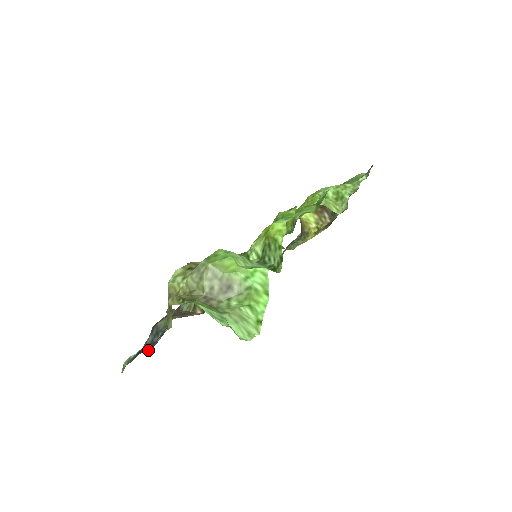
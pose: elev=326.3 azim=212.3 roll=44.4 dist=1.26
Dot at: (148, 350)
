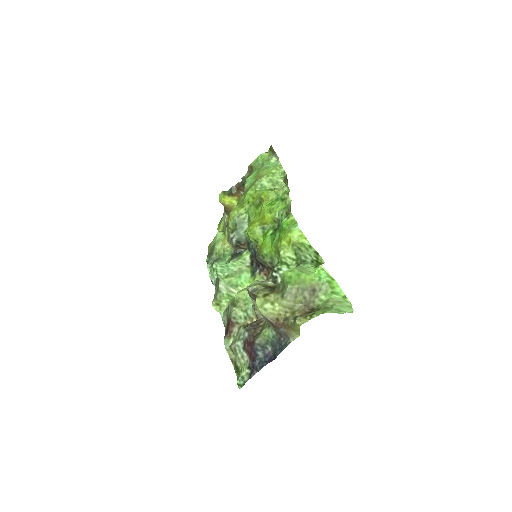
Dot at: (272, 360)
